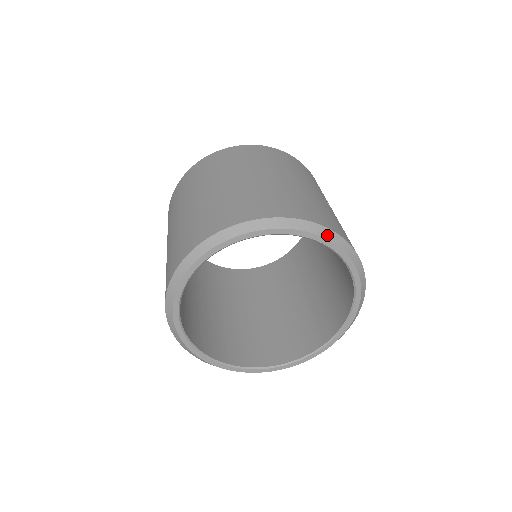
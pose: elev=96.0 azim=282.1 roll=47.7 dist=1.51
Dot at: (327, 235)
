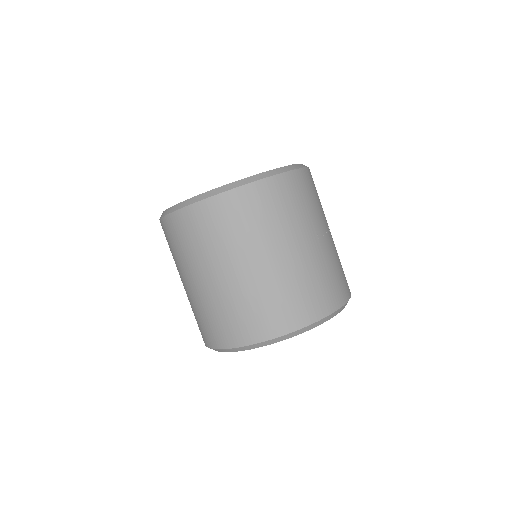
Dot at: (327, 319)
